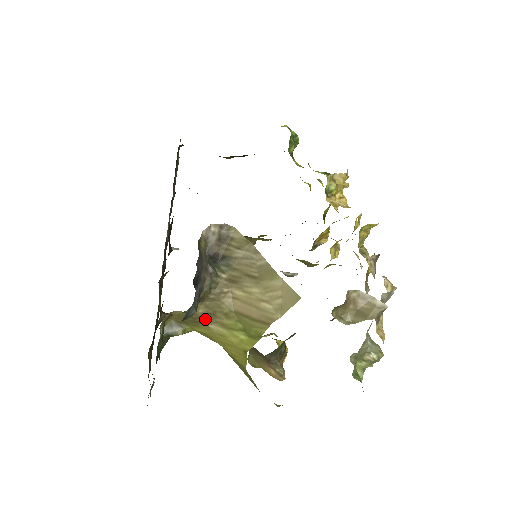
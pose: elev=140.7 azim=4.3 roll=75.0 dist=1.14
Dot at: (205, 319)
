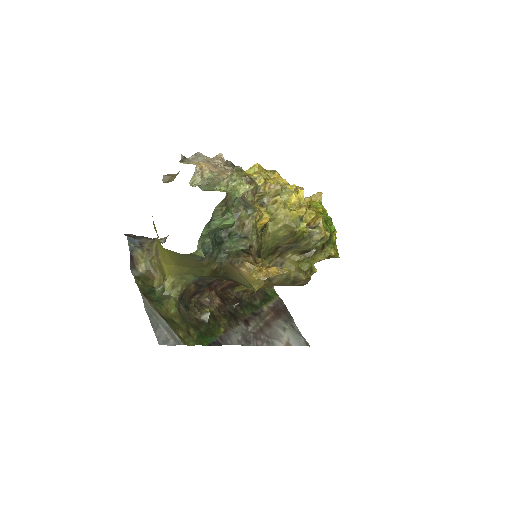
Dot at: (158, 257)
